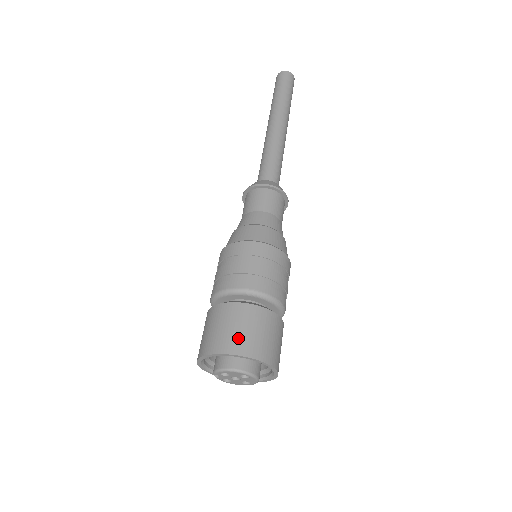
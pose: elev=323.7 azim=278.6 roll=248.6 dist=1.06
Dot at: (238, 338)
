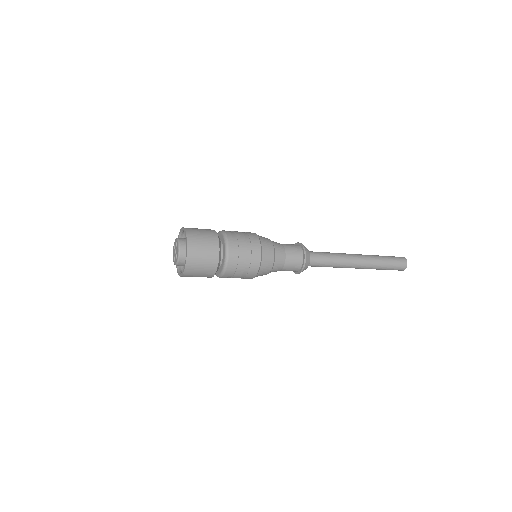
Dot at: occluded
